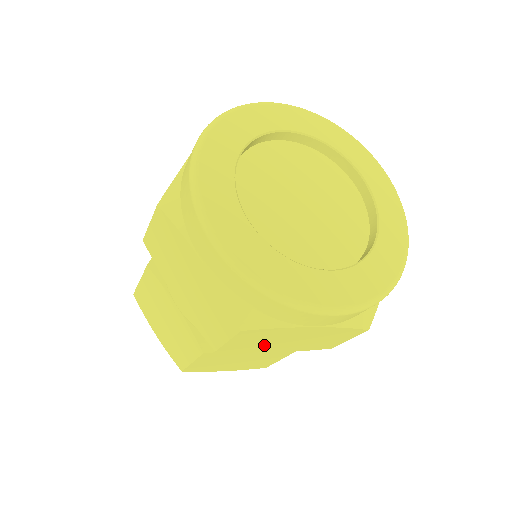
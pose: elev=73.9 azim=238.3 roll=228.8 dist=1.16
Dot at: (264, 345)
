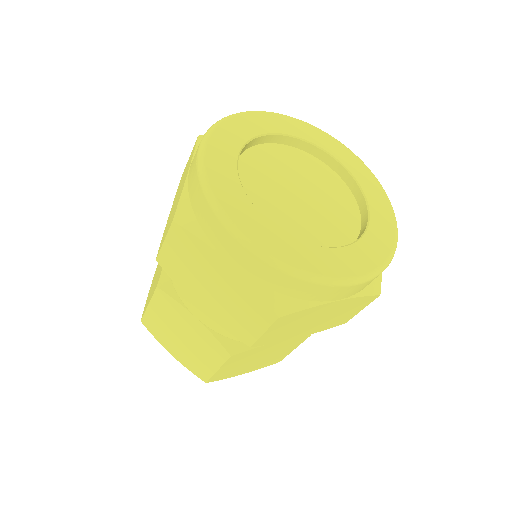
Dot at: (192, 278)
